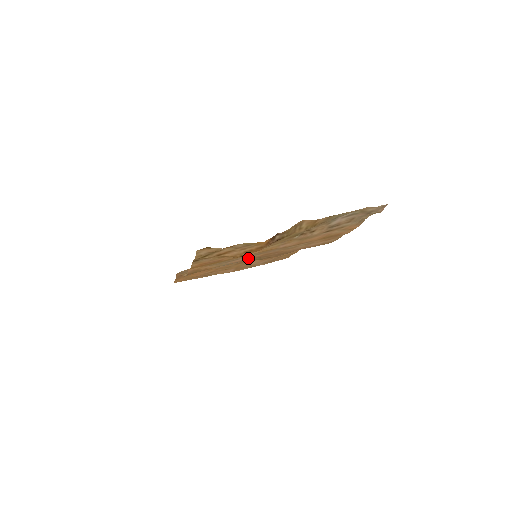
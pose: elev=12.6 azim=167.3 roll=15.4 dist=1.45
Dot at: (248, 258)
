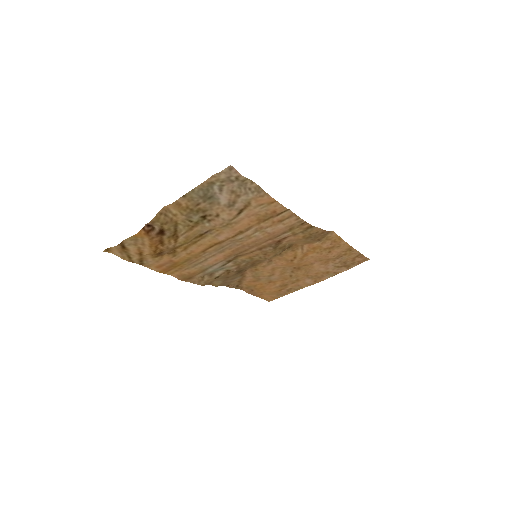
Dot at: (221, 257)
